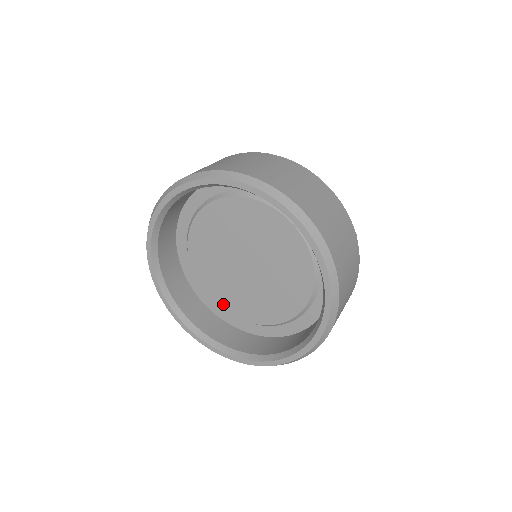
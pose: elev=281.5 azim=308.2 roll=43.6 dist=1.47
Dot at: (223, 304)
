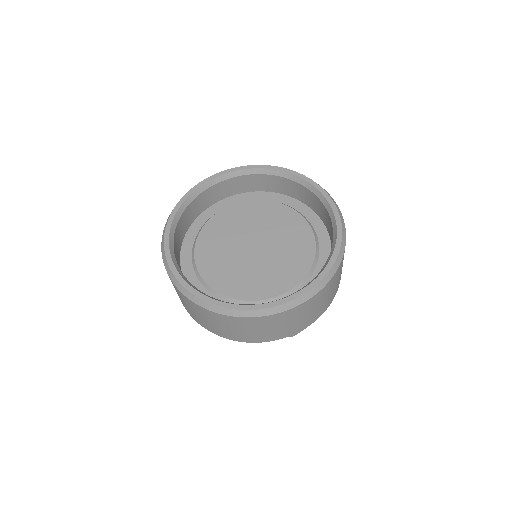
Dot at: (231, 292)
